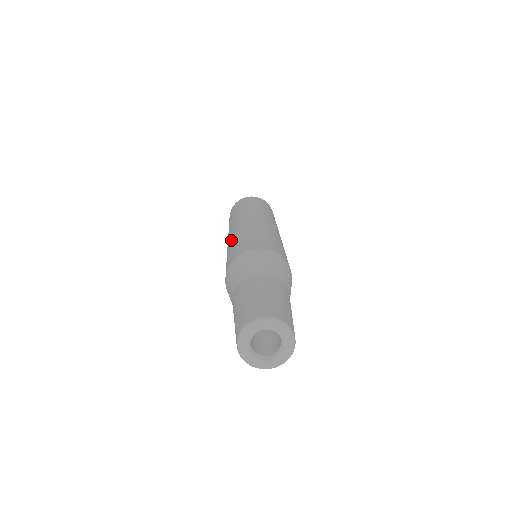
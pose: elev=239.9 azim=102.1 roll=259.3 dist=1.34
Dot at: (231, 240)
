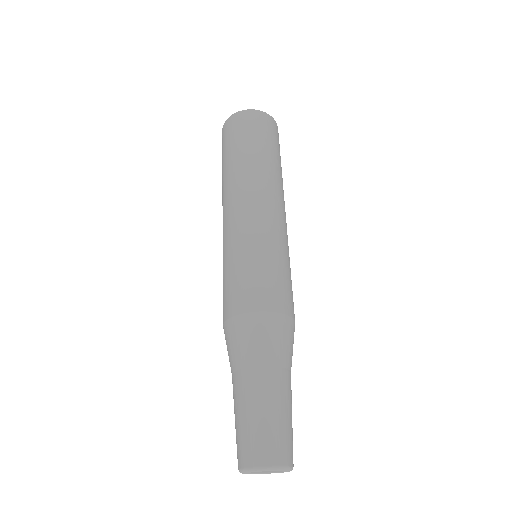
Dot at: occluded
